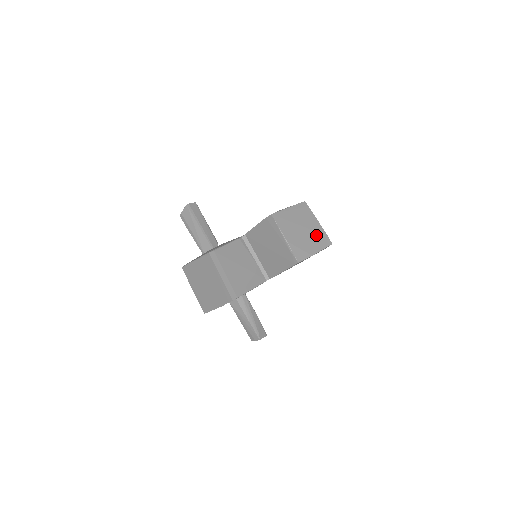
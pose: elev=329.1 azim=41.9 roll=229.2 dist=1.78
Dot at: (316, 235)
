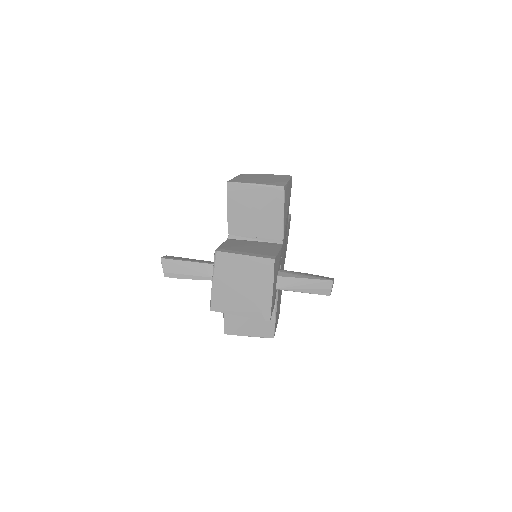
Dot at: (274, 177)
